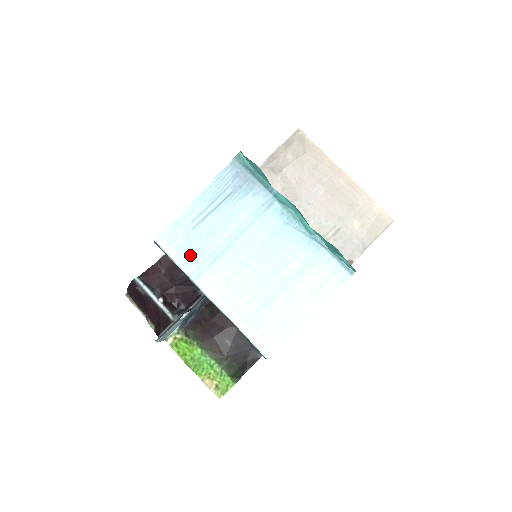
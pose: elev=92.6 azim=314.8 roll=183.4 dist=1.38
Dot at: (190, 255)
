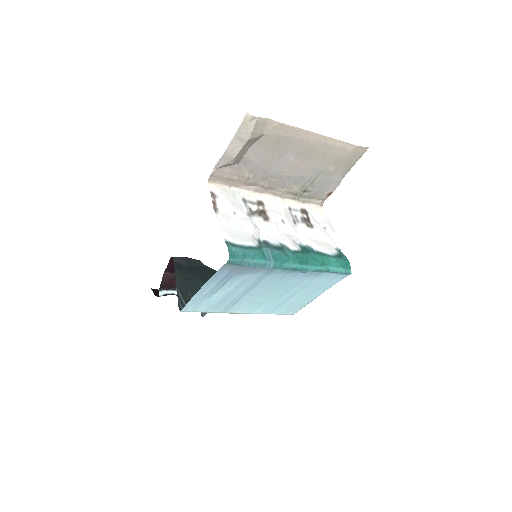
Dot at: (215, 307)
